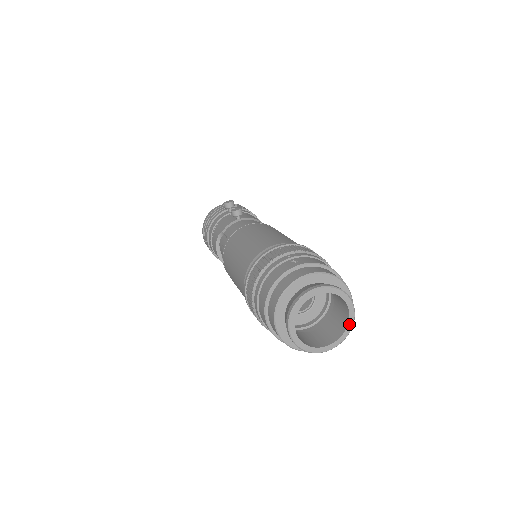
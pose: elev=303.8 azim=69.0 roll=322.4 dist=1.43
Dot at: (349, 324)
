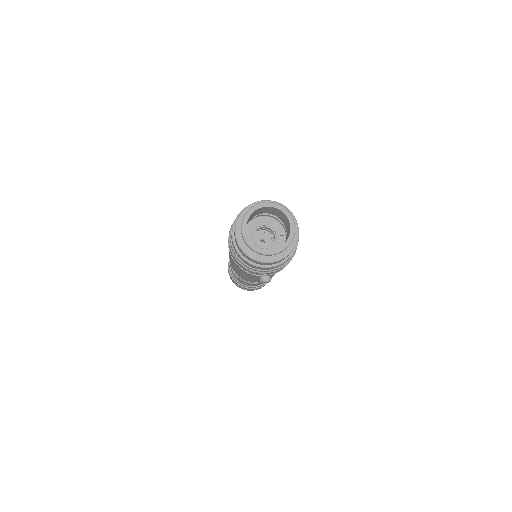
Dot at: (289, 237)
